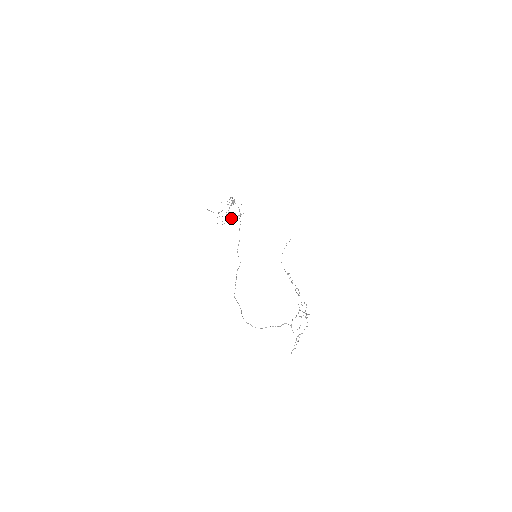
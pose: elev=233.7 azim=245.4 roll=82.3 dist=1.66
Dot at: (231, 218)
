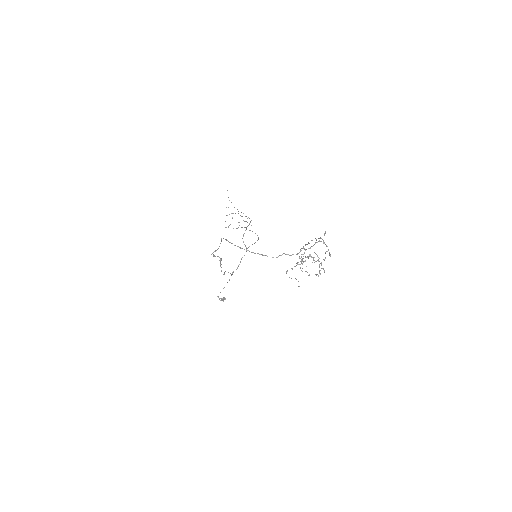
Dot at: occluded
